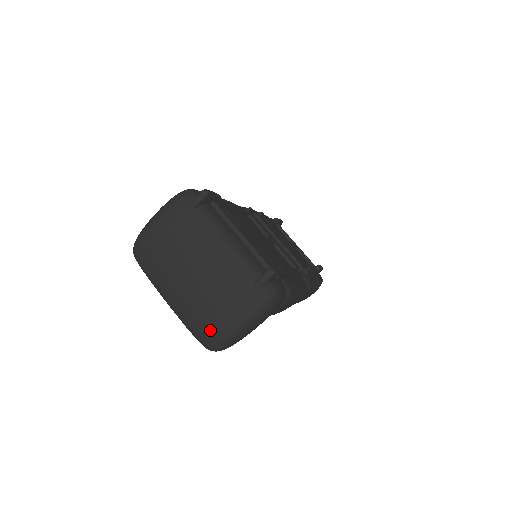
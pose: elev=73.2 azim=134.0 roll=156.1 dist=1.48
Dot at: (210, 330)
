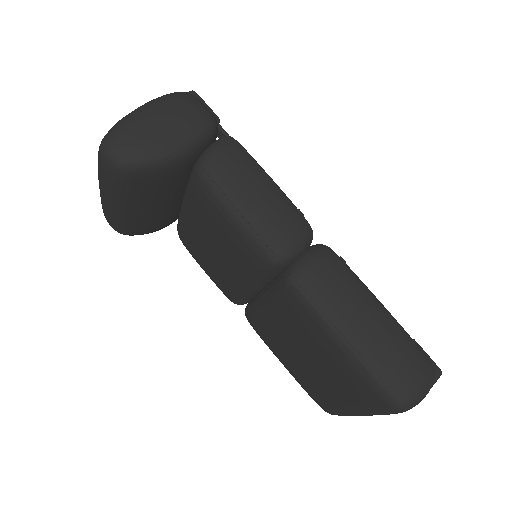
Dot at: occluded
